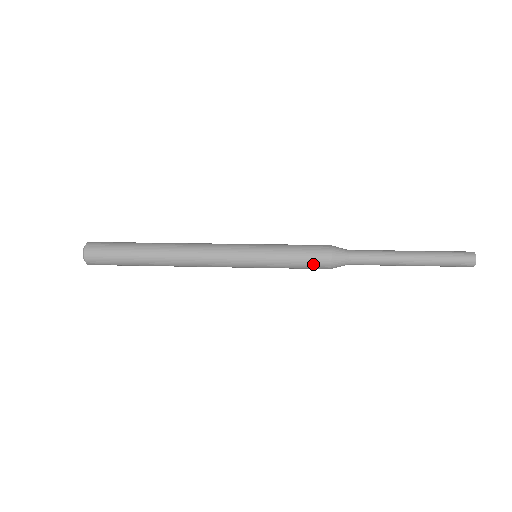
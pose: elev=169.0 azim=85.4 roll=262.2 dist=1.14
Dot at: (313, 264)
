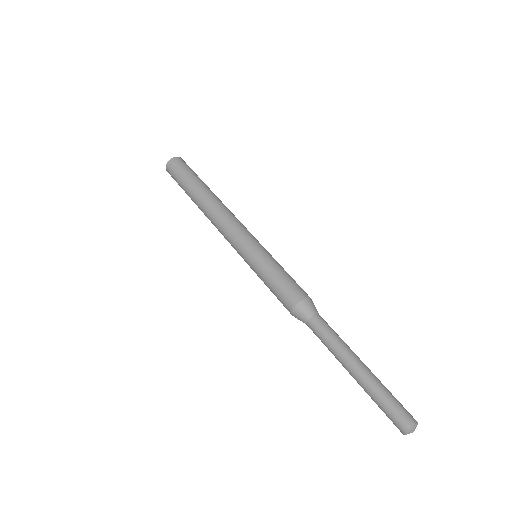
Dot at: (281, 297)
